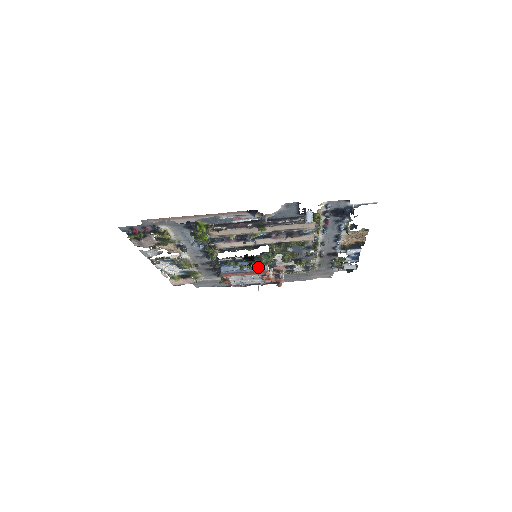
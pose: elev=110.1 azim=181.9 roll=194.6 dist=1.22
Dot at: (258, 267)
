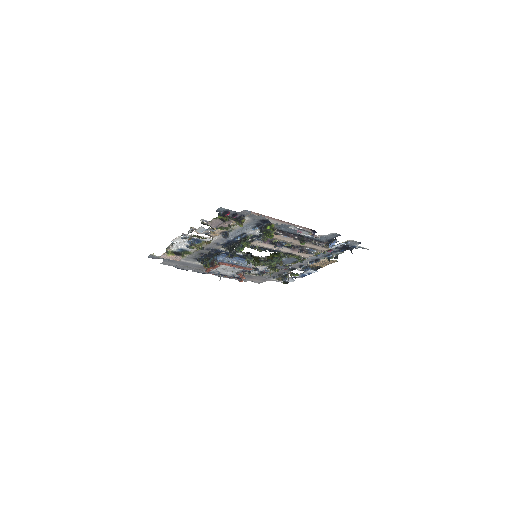
Dot at: (246, 264)
